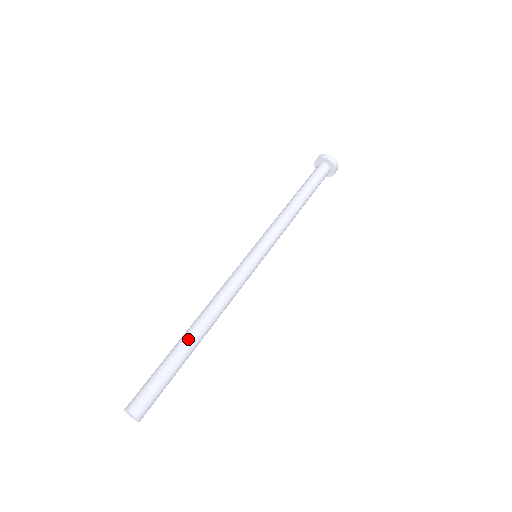
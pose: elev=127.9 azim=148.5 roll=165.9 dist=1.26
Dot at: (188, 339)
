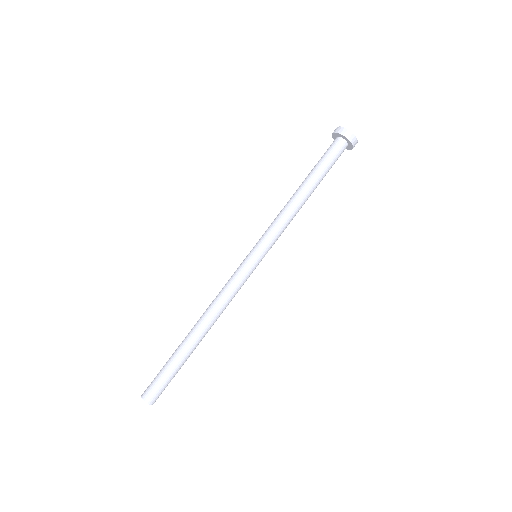
Dot at: (194, 345)
